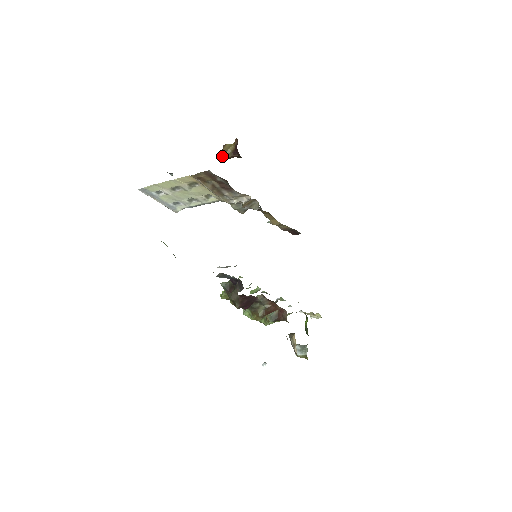
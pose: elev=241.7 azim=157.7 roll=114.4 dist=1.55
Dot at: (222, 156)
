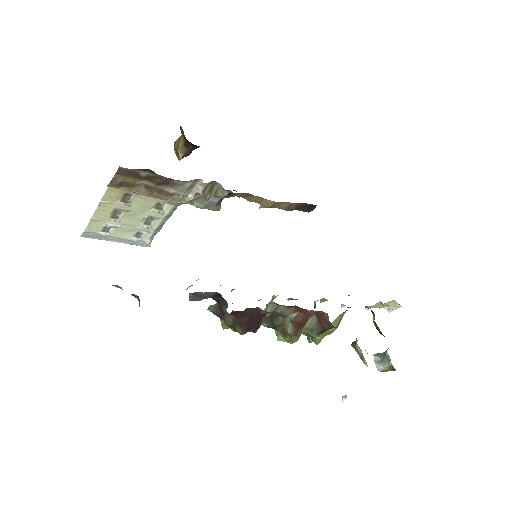
Dot at: occluded
